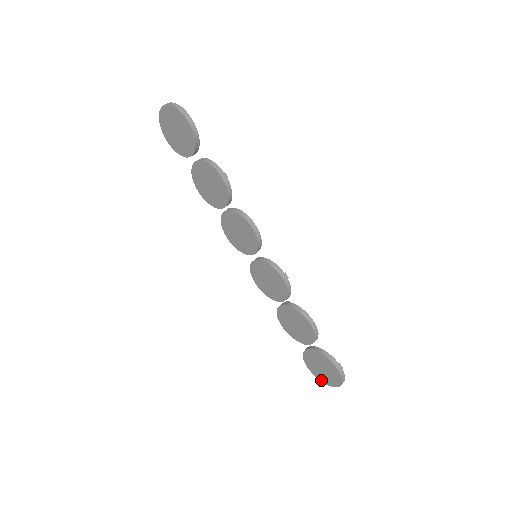
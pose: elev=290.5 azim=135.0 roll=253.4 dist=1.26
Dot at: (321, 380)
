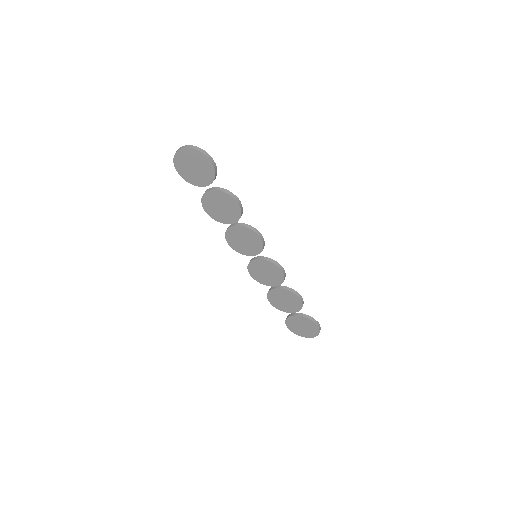
Dot at: (299, 335)
